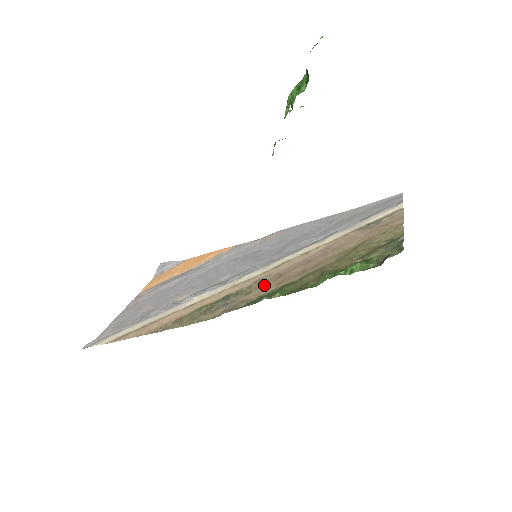
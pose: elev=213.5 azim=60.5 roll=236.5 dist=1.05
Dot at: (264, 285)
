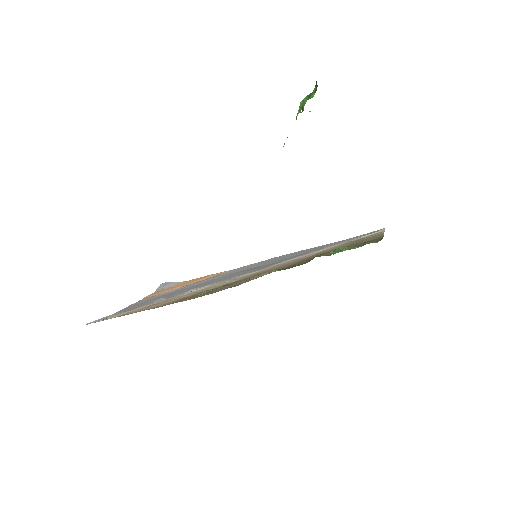
Dot at: occluded
